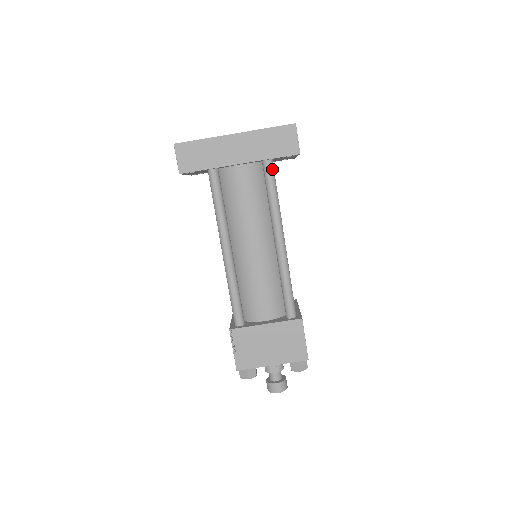
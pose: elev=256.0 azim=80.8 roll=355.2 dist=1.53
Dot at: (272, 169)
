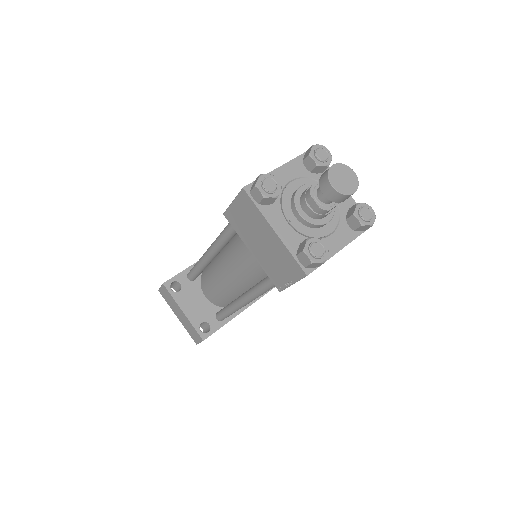
Dot at: occluded
